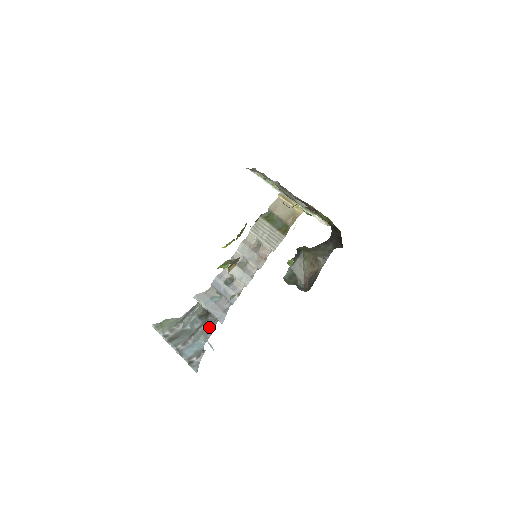
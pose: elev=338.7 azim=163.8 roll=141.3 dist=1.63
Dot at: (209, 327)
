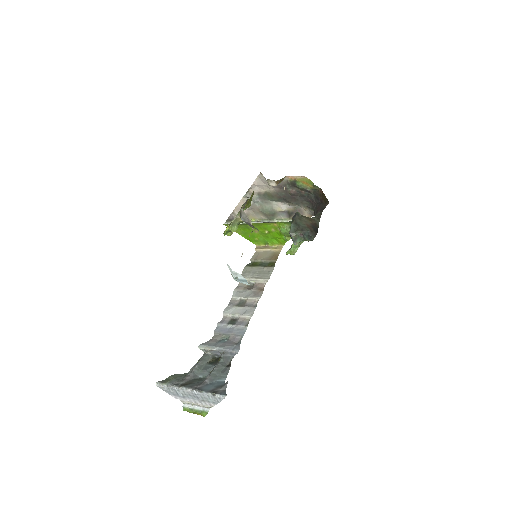
Dot at: (224, 366)
